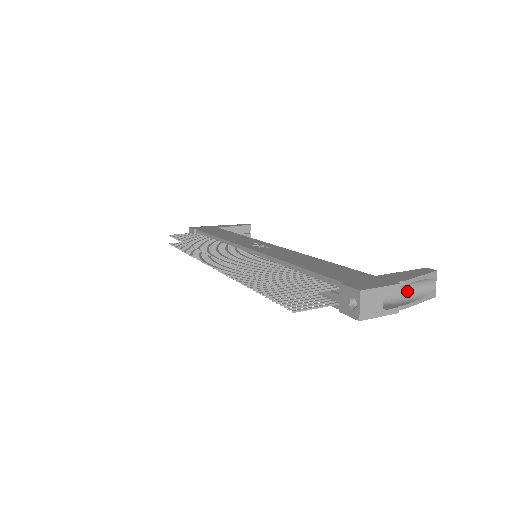
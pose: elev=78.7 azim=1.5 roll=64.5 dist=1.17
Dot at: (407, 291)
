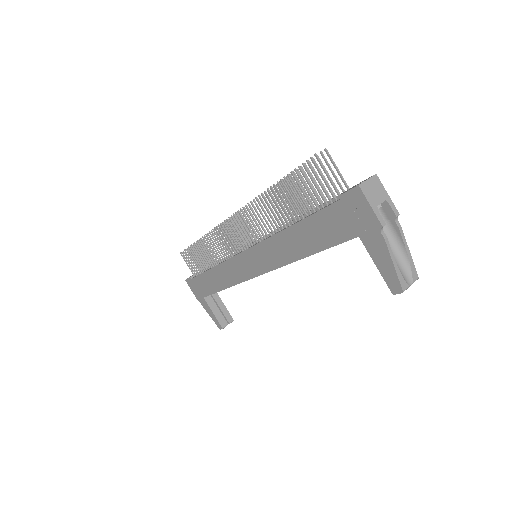
Dot at: occluded
